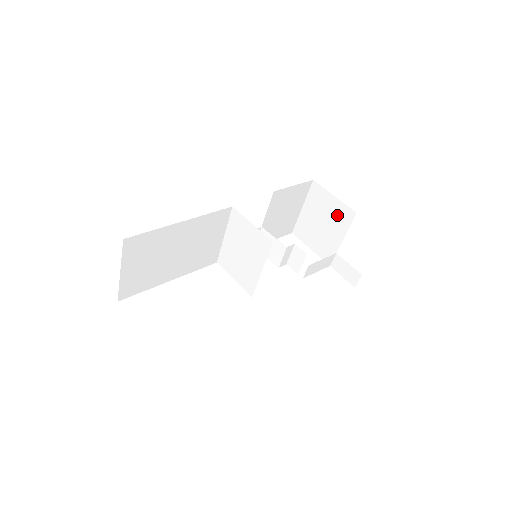
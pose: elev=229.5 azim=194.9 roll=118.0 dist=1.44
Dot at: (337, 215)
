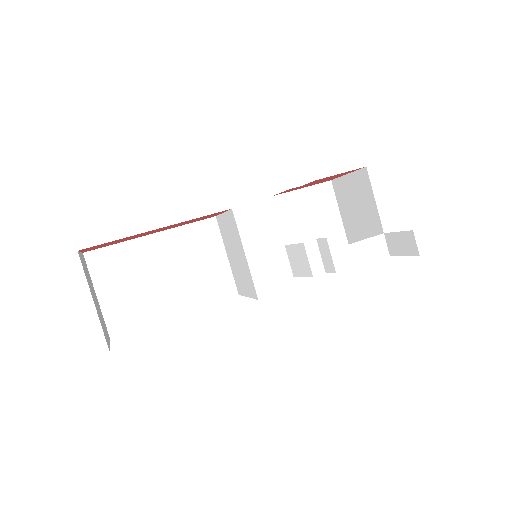
Dot at: (359, 190)
